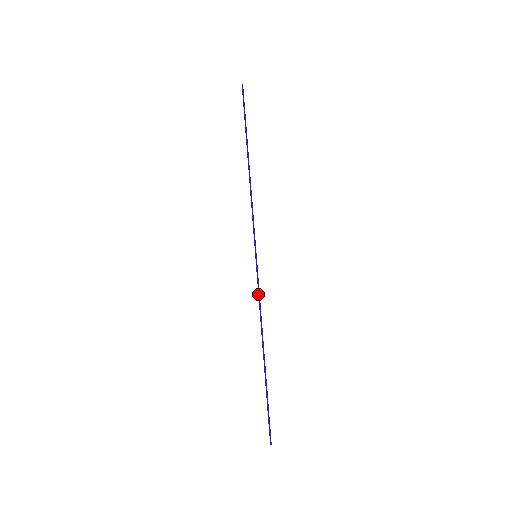
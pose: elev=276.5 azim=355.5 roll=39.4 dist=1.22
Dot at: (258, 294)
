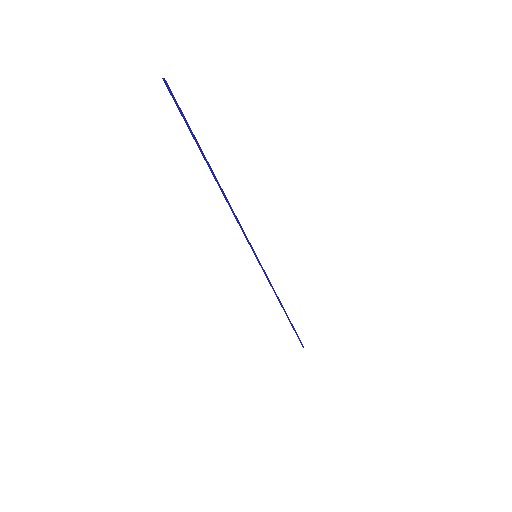
Dot at: occluded
